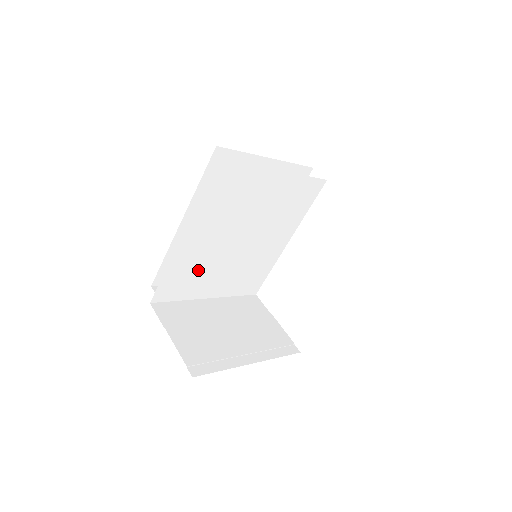
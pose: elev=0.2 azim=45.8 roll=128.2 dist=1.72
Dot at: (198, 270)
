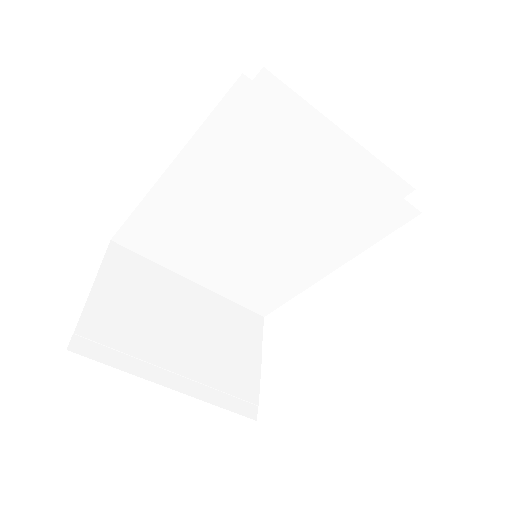
Dot at: (184, 234)
